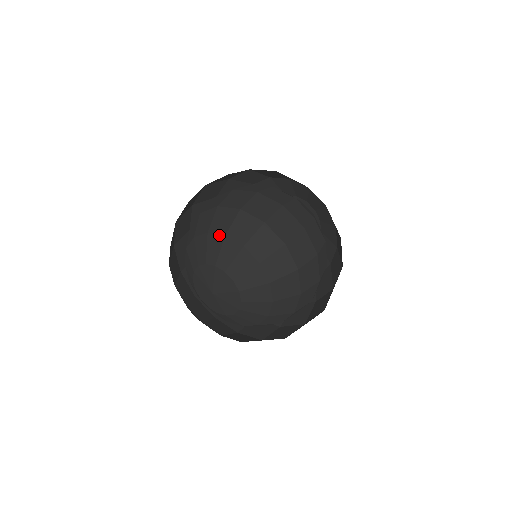
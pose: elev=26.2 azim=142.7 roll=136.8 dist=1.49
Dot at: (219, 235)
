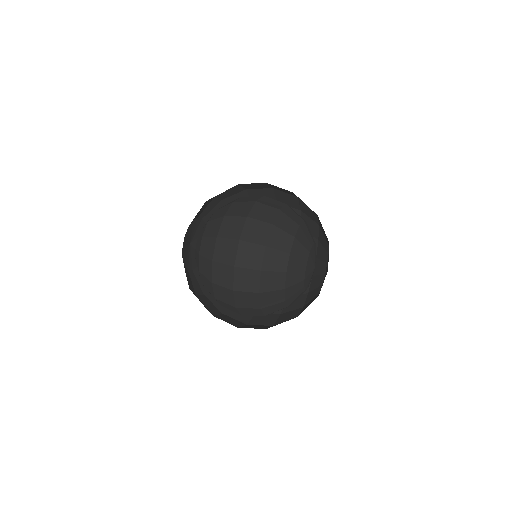
Dot at: (204, 232)
